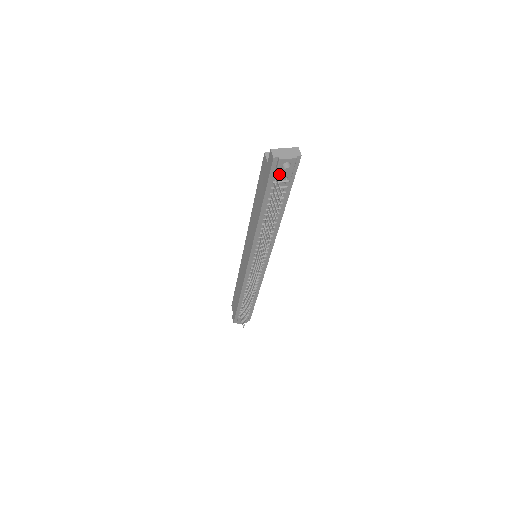
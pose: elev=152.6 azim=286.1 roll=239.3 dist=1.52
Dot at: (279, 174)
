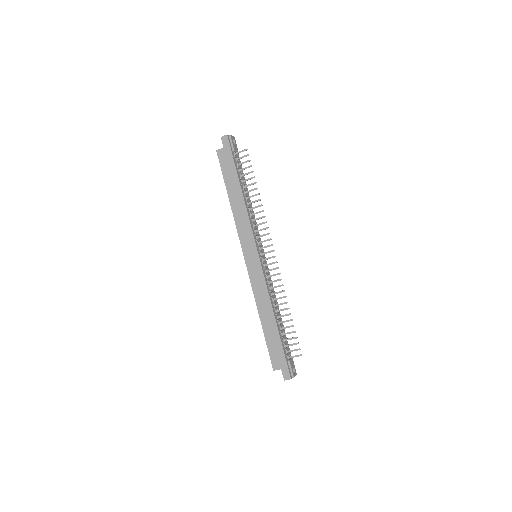
Dot at: (234, 148)
